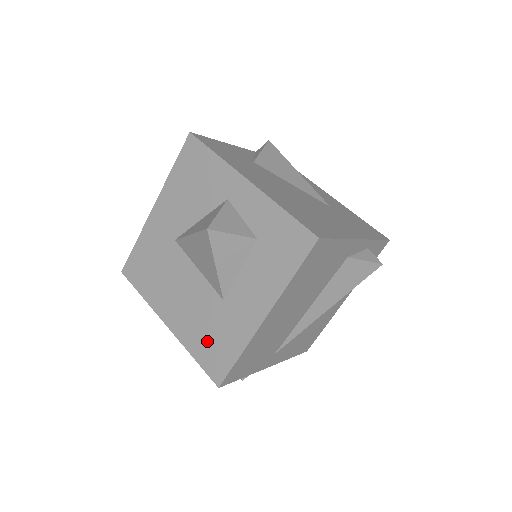
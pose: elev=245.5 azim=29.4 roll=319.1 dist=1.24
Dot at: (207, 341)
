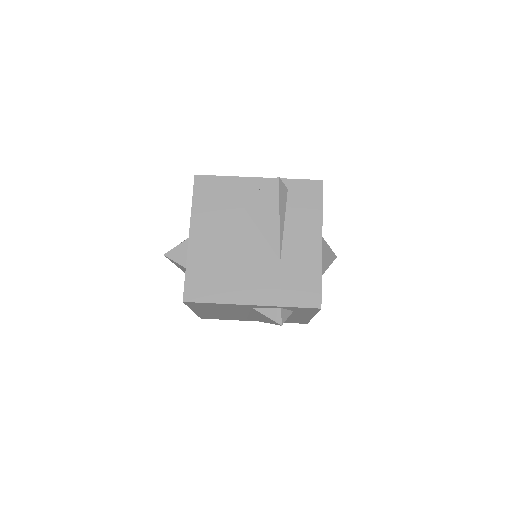
Dot at: occluded
